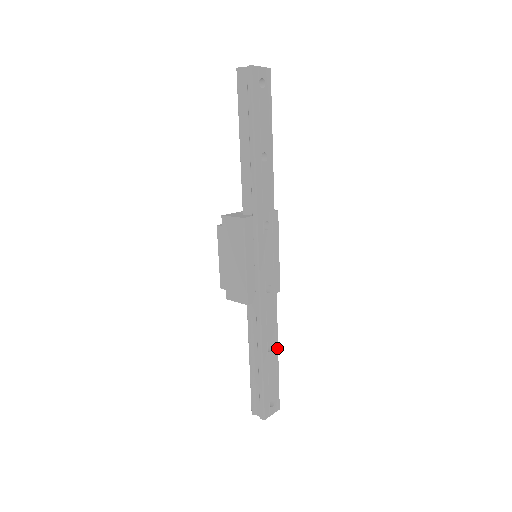
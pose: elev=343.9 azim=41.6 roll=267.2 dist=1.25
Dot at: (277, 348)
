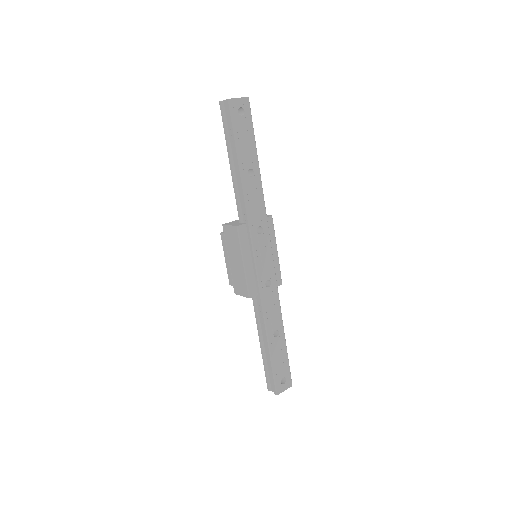
Dot at: (283, 333)
